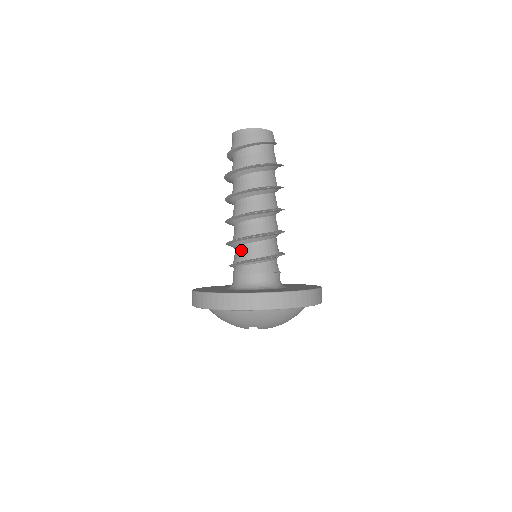
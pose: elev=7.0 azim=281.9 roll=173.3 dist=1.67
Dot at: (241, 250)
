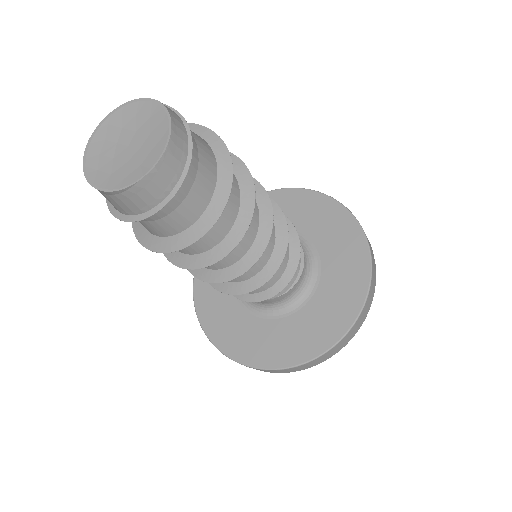
Dot at: occluded
